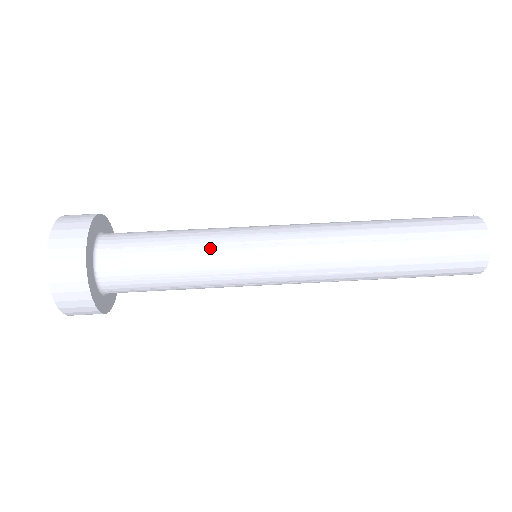
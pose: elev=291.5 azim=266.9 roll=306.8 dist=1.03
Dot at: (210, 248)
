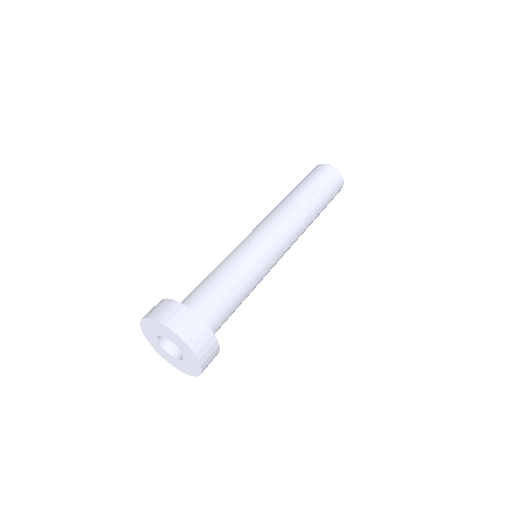
Dot at: (245, 265)
